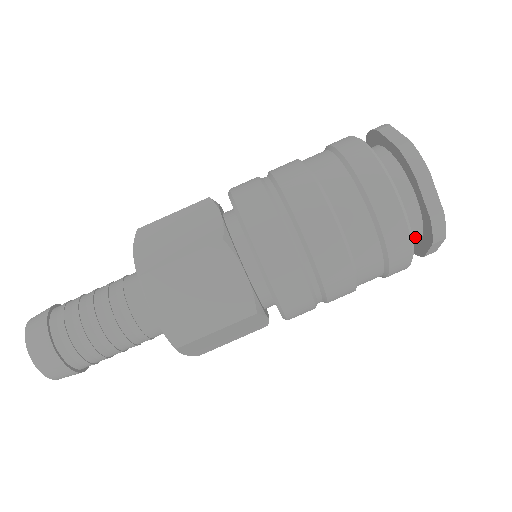
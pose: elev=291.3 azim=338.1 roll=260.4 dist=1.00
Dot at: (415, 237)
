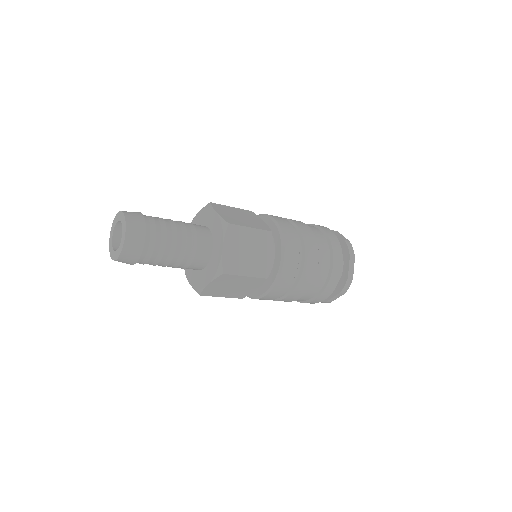
Dot at: occluded
